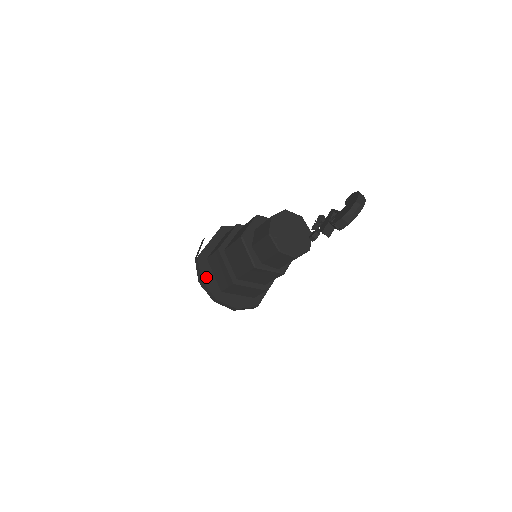
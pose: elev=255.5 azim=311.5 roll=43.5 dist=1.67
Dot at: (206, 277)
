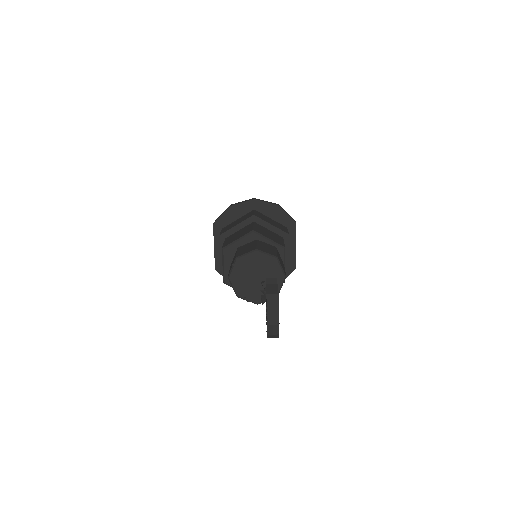
Dot at: occluded
